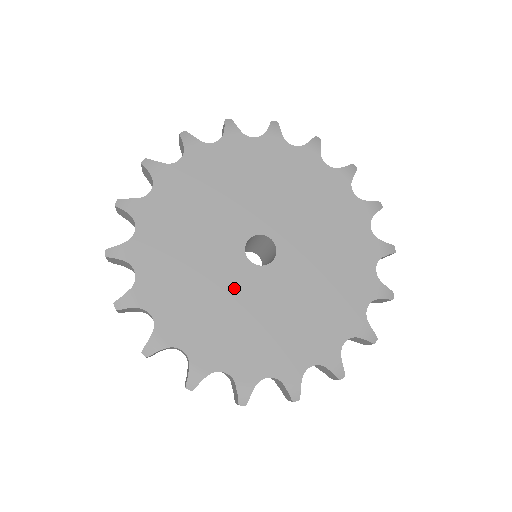
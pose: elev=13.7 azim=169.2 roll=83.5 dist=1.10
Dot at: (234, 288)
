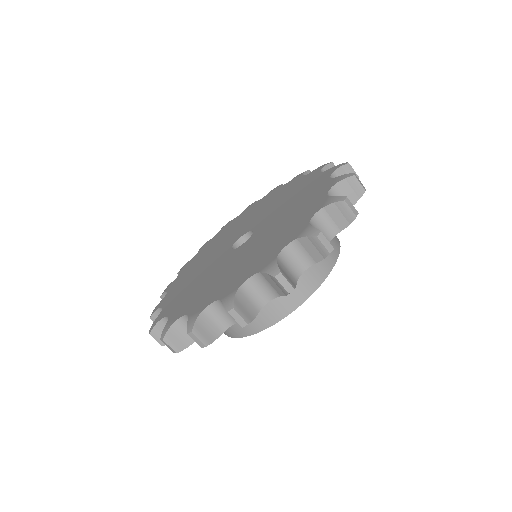
Dot at: (223, 266)
